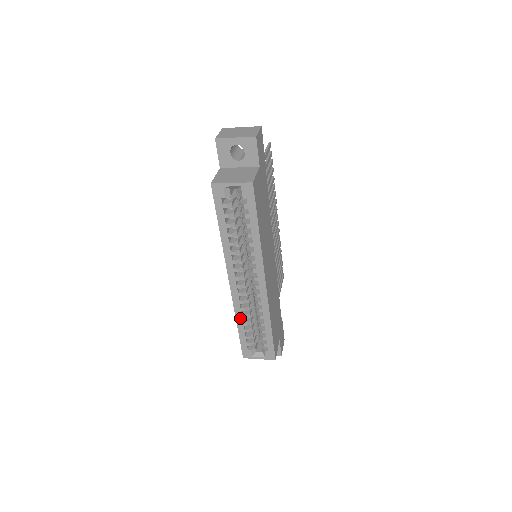
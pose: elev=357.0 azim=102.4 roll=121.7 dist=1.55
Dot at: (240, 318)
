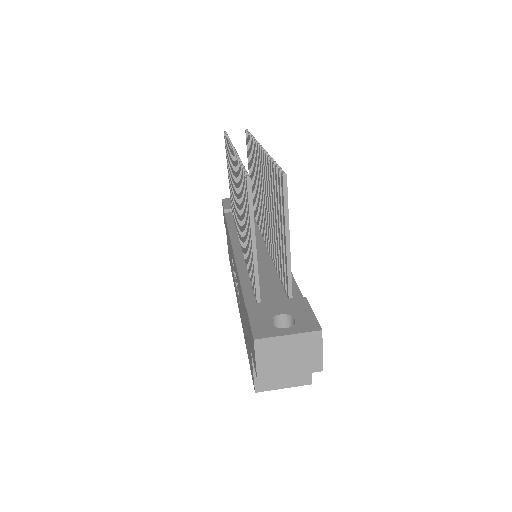
Dot at: occluded
